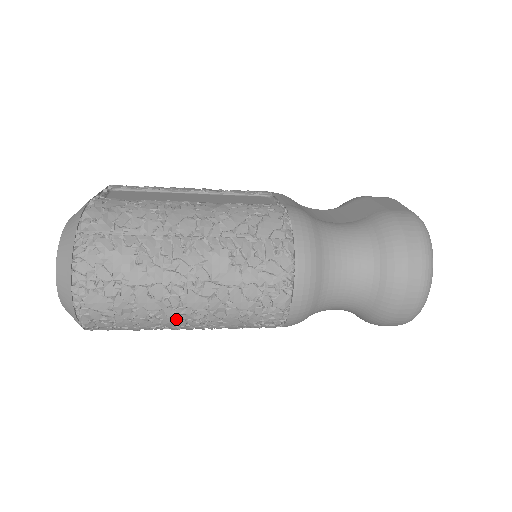
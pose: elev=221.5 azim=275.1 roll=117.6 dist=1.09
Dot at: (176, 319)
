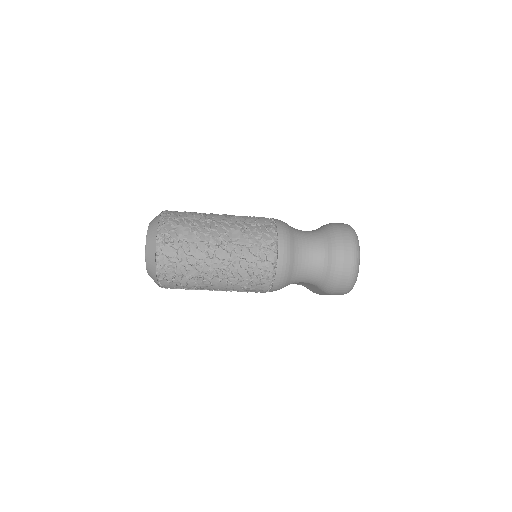
Dot at: (211, 267)
